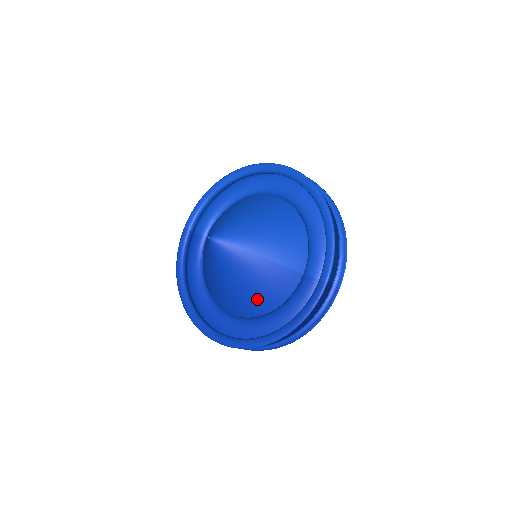
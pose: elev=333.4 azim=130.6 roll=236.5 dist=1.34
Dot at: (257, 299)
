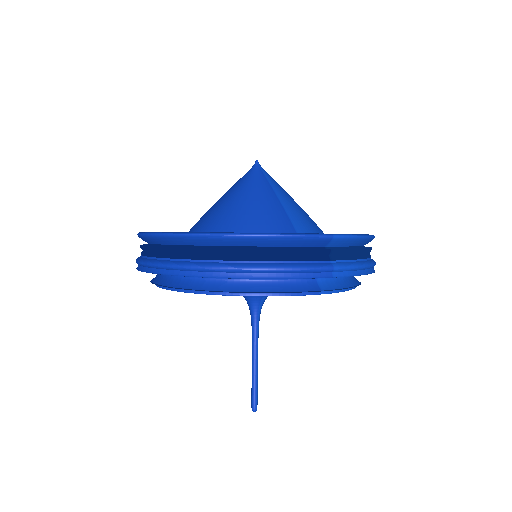
Dot at: (237, 227)
